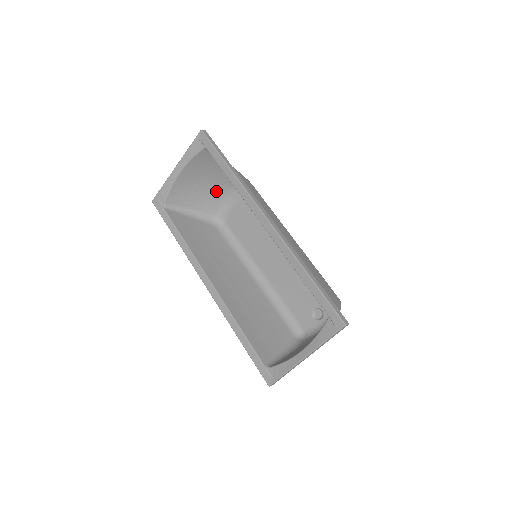
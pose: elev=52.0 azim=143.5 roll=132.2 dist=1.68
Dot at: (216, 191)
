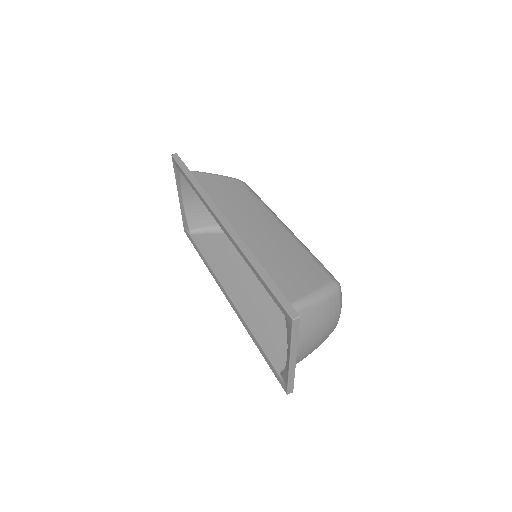
Dot at: occluded
